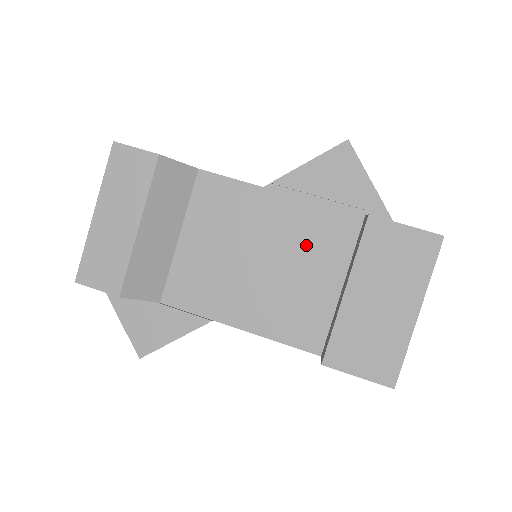
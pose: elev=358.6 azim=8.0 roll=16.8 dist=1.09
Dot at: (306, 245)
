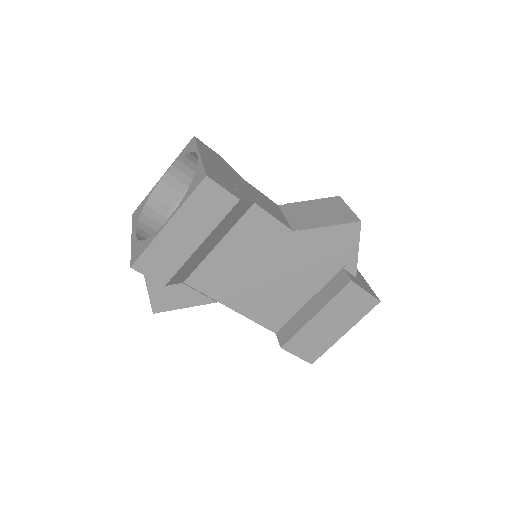
Dot at: (300, 274)
